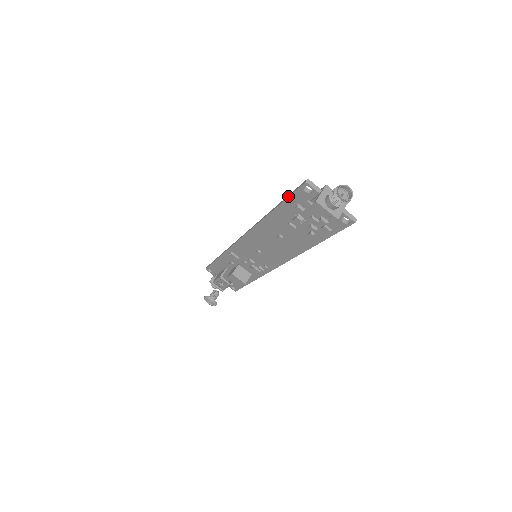
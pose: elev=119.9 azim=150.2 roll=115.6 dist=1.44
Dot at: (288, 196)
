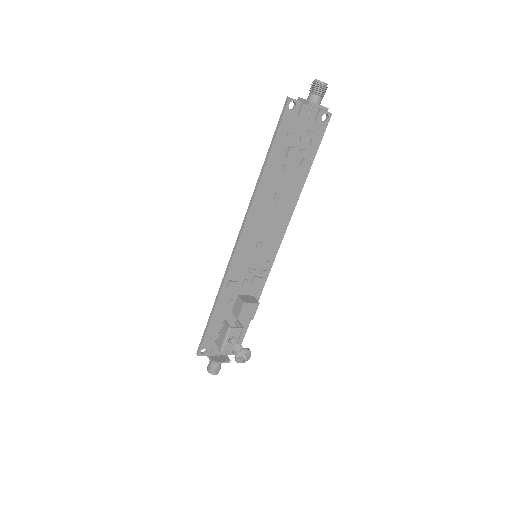
Dot at: (277, 131)
